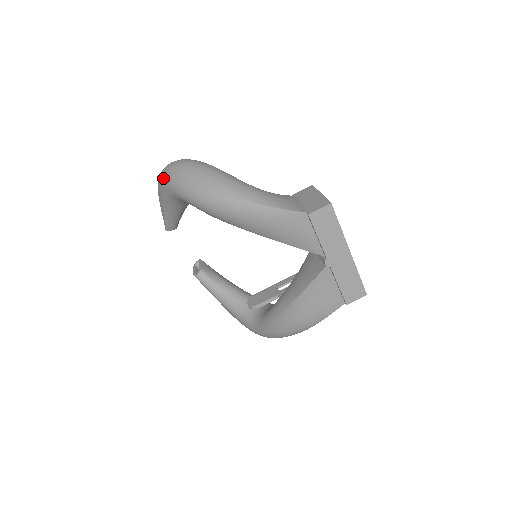
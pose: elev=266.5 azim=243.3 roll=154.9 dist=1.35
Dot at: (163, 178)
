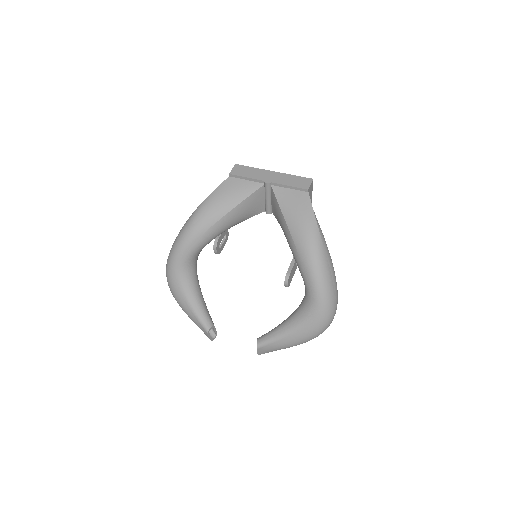
Dot at: (167, 276)
